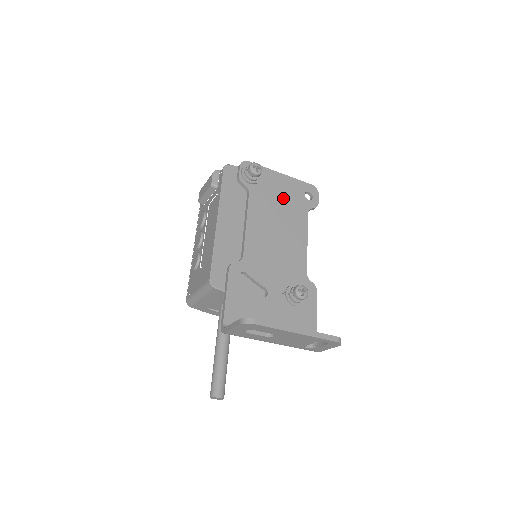
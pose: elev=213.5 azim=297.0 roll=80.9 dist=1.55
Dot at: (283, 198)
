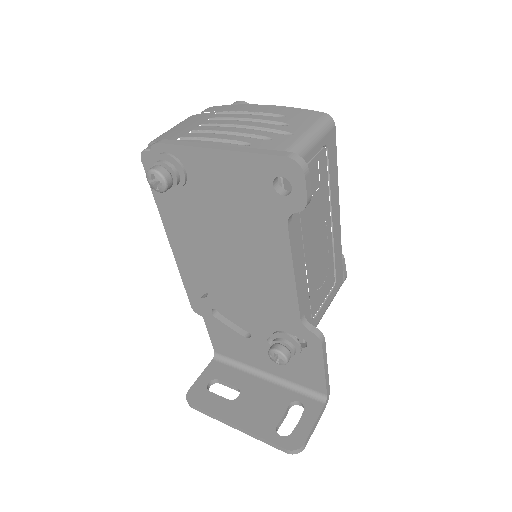
Dot at: (234, 202)
